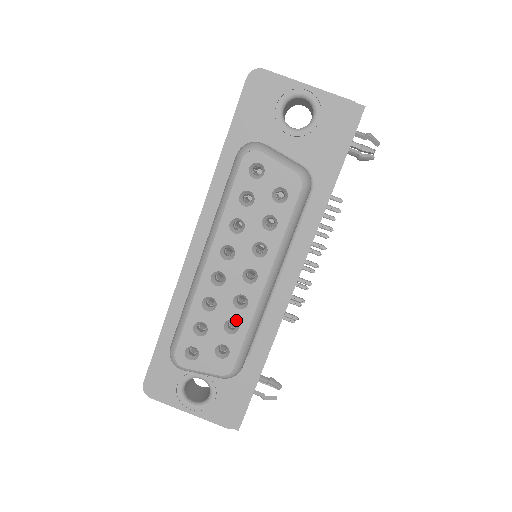
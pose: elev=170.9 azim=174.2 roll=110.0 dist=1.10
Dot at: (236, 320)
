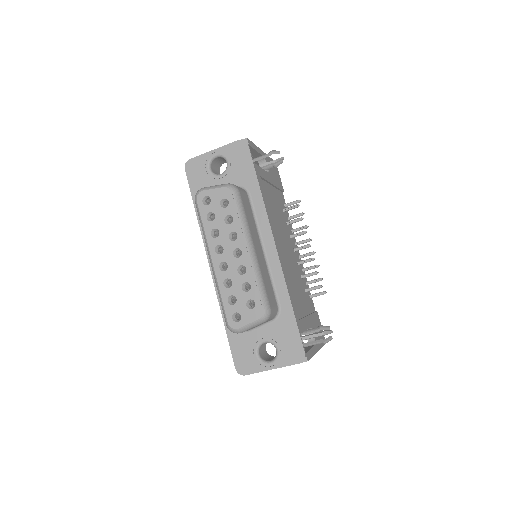
Dot at: (246, 281)
